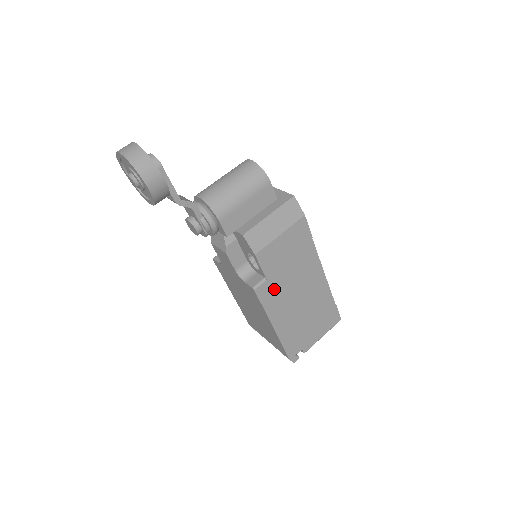
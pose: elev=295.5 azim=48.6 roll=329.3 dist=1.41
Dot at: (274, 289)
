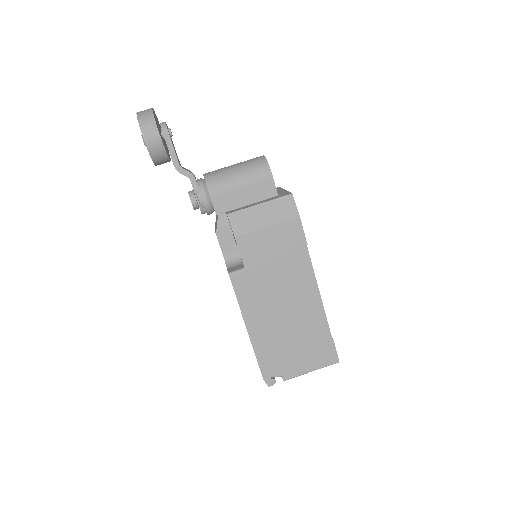
Dot at: (253, 284)
